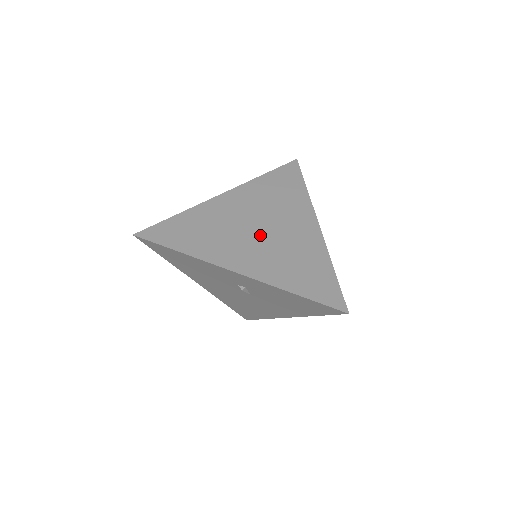
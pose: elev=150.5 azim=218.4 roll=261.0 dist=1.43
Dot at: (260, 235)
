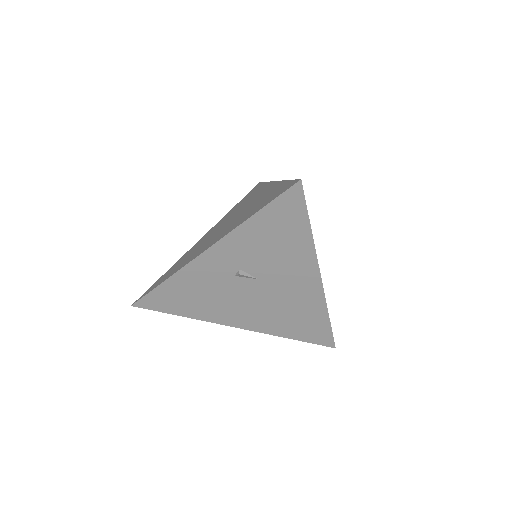
Dot at: (226, 224)
